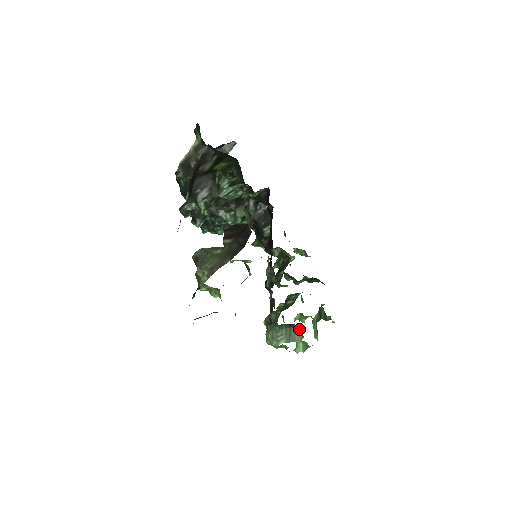
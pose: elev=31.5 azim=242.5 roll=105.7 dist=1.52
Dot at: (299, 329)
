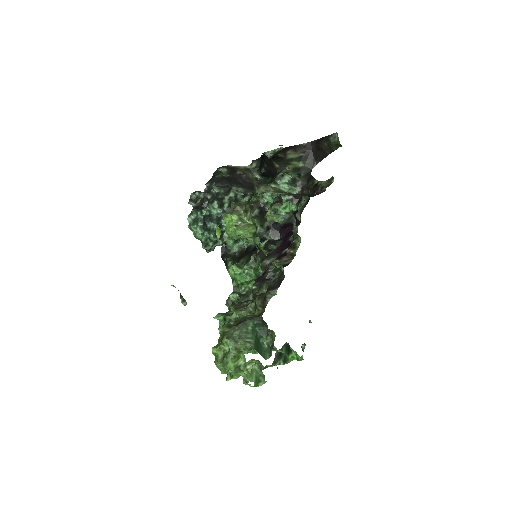
Dot at: (267, 347)
